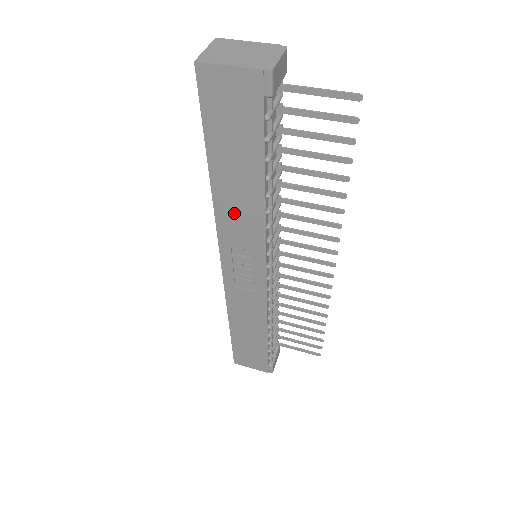
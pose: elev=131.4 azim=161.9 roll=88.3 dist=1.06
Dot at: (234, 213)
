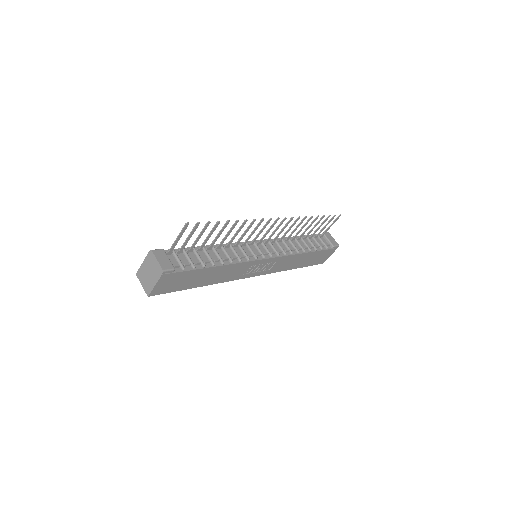
Dot at: (226, 275)
